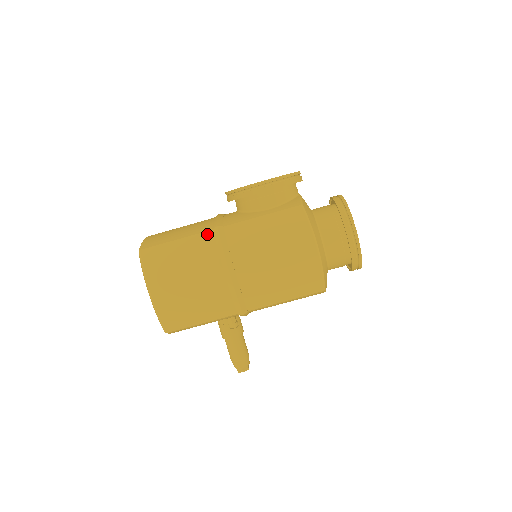
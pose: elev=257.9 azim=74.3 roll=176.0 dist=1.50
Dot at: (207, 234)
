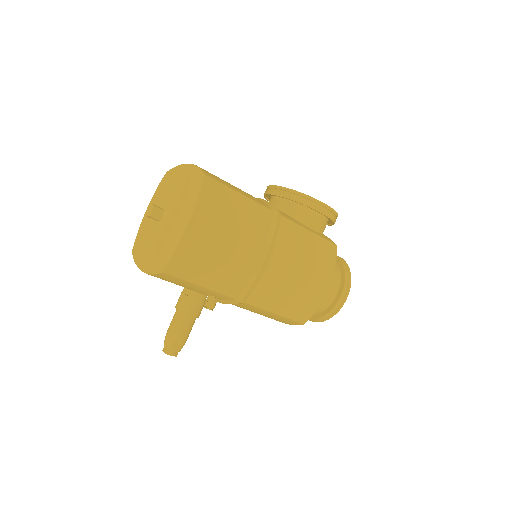
Dot at: (267, 211)
